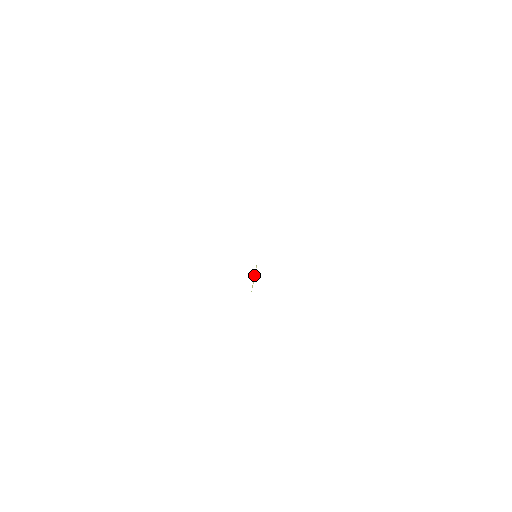
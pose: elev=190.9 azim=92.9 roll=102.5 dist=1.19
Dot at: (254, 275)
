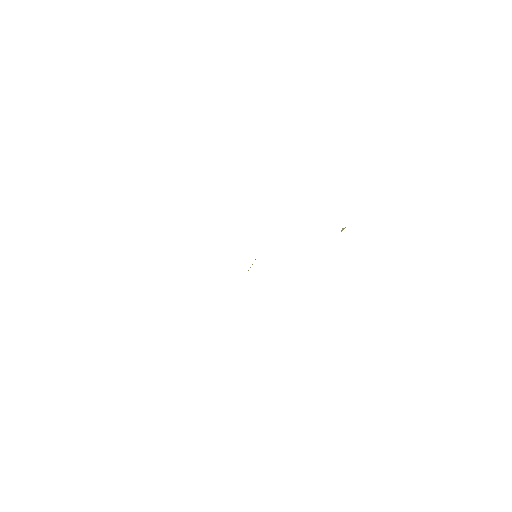
Dot at: occluded
